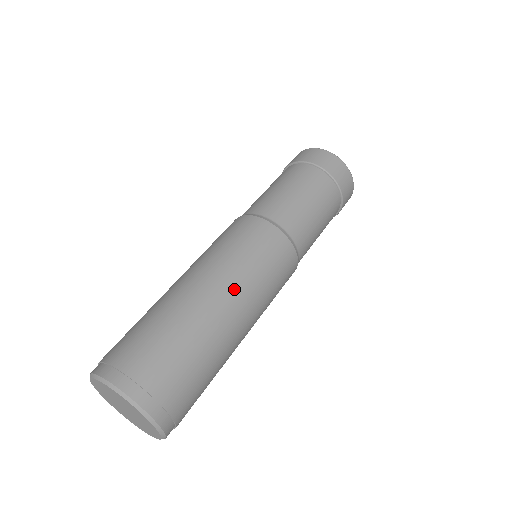
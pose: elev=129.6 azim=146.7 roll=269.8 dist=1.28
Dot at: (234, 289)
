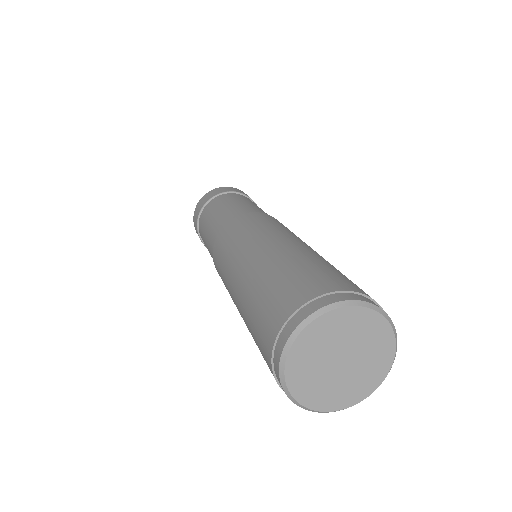
Dot at: occluded
